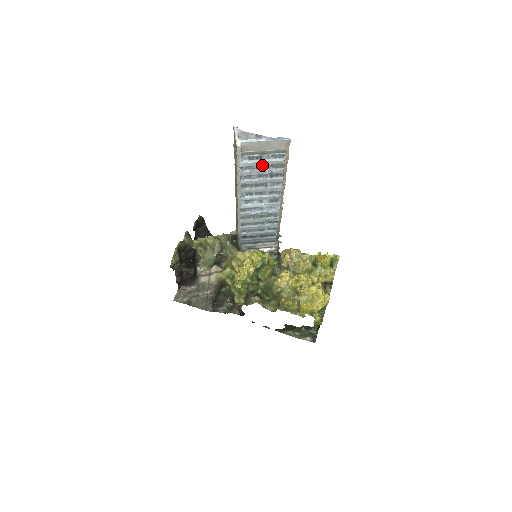
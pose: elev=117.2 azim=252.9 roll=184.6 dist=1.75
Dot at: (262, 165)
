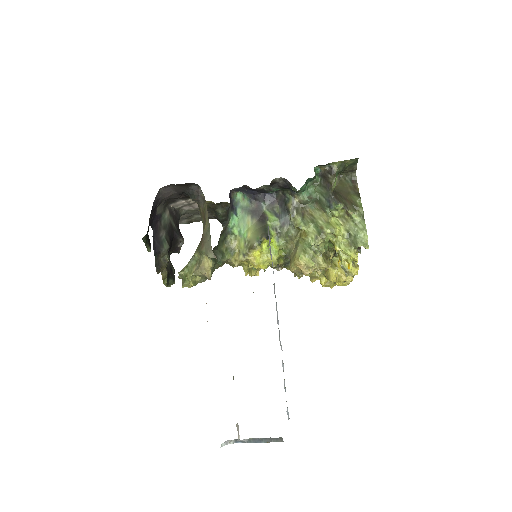
Dot at: occluded
